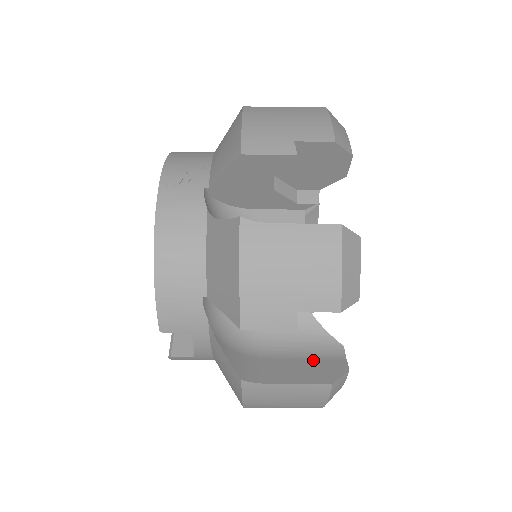
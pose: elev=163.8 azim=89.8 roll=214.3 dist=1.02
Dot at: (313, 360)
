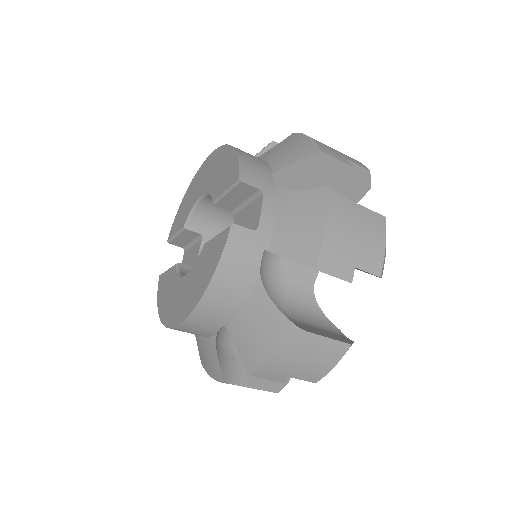
Dot at: occluded
